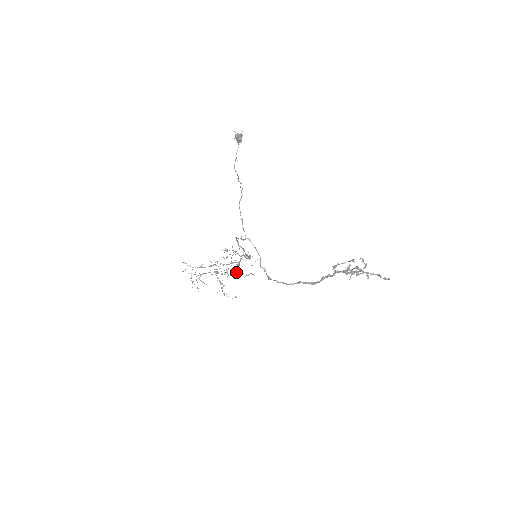
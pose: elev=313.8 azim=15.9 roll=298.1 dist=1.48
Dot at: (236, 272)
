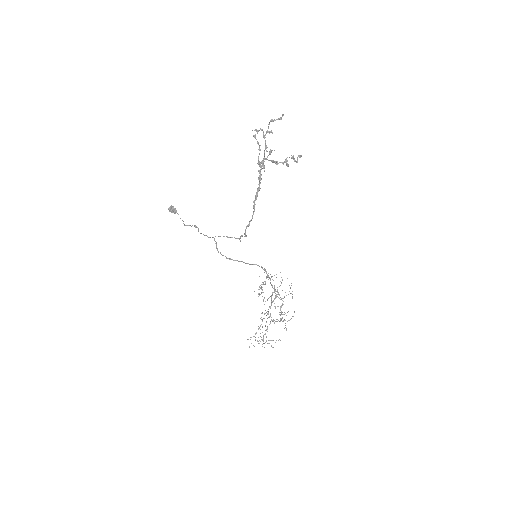
Dot at: (283, 301)
